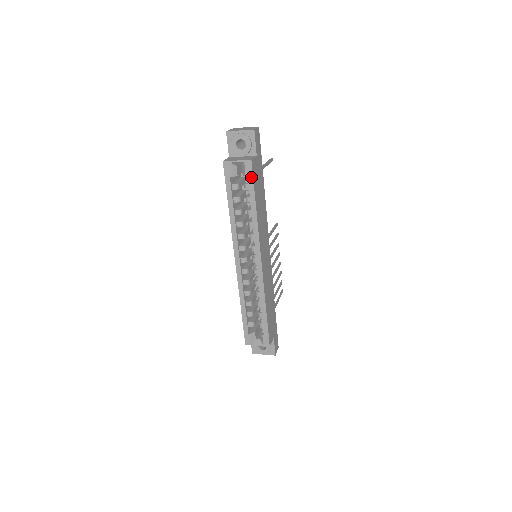
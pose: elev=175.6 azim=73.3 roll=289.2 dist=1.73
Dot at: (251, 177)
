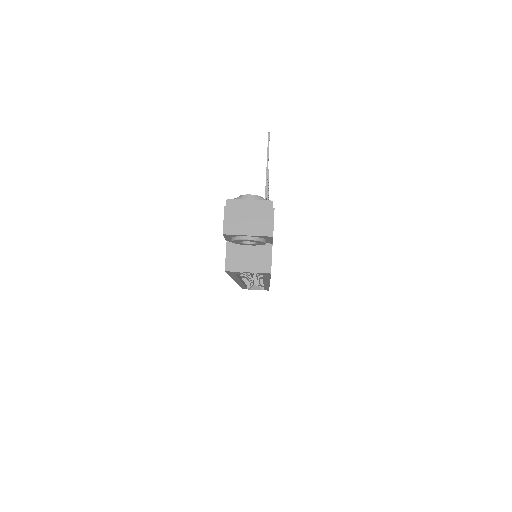
Dot at: (268, 275)
